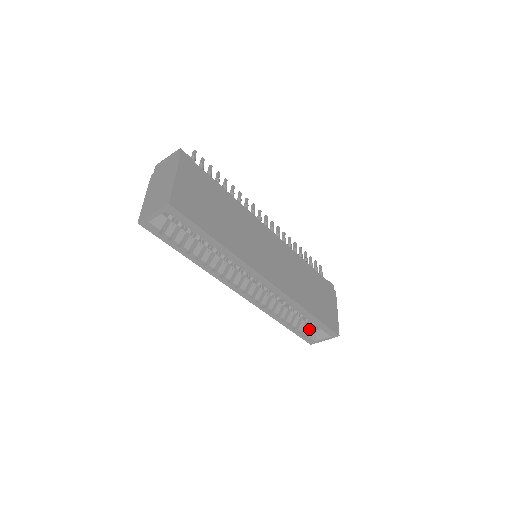
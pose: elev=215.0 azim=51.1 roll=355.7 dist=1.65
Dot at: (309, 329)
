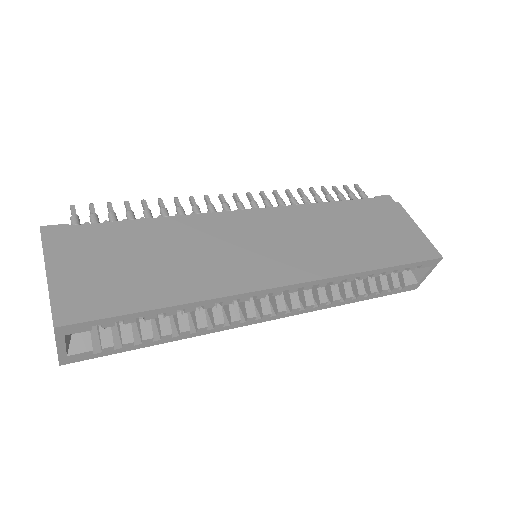
Dot at: (398, 276)
